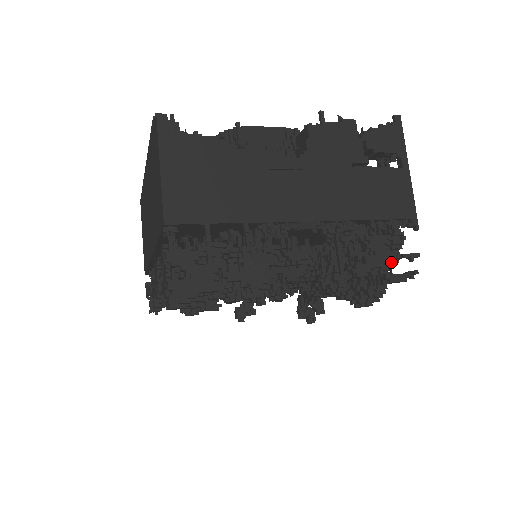
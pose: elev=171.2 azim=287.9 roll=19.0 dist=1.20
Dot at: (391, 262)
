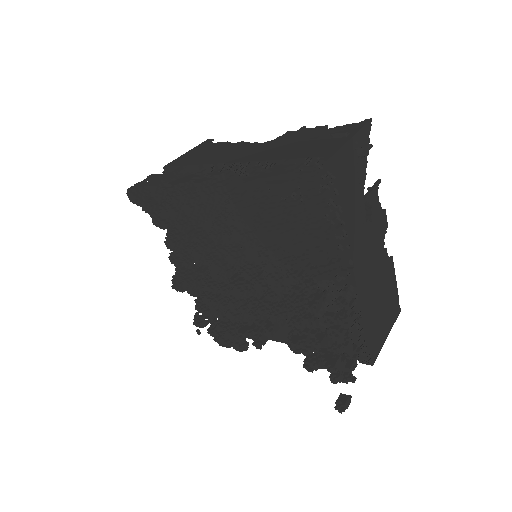
Dot at: occluded
